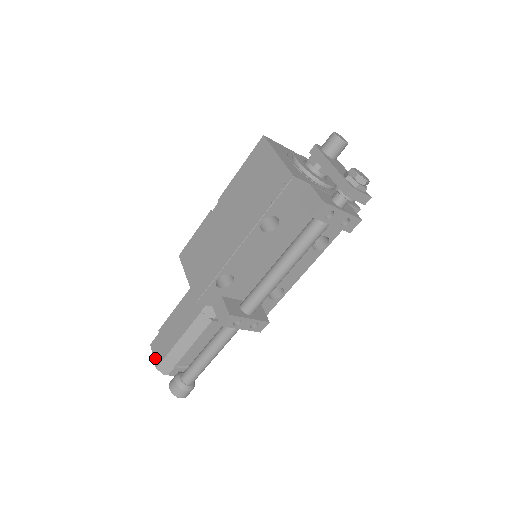
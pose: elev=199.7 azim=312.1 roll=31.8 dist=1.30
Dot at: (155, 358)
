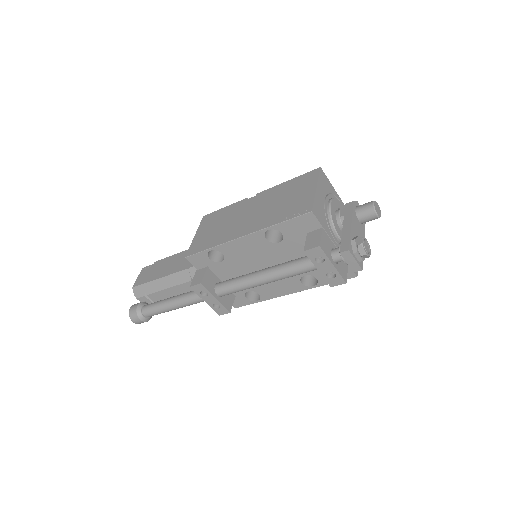
Dot at: (137, 280)
